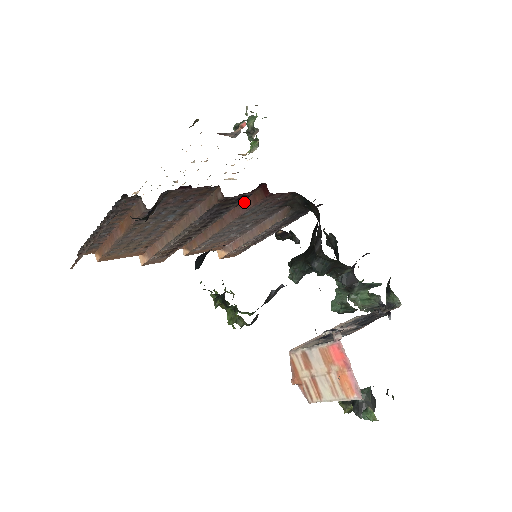
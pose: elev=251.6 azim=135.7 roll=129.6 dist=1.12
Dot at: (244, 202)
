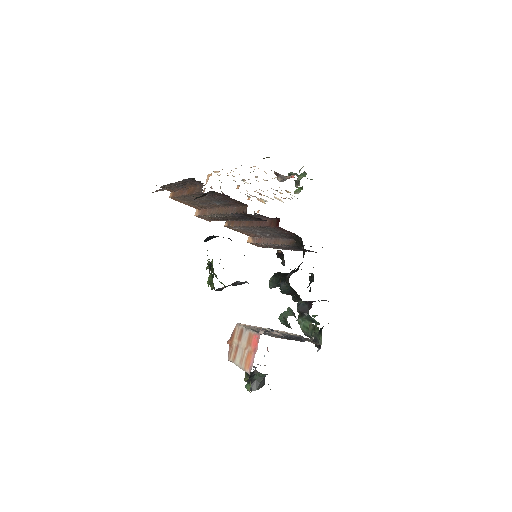
Dot at: (266, 221)
